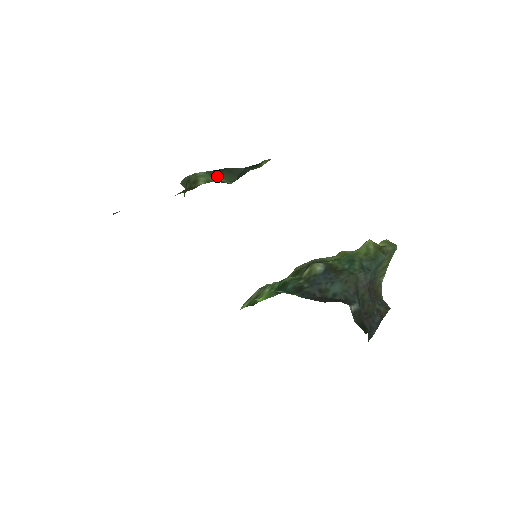
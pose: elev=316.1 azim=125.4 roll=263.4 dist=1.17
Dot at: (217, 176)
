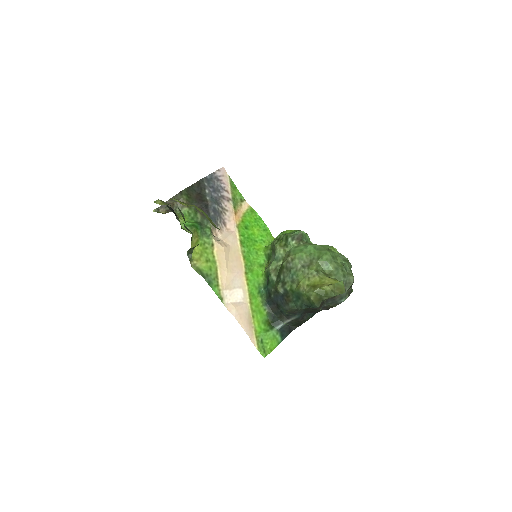
Dot at: occluded
